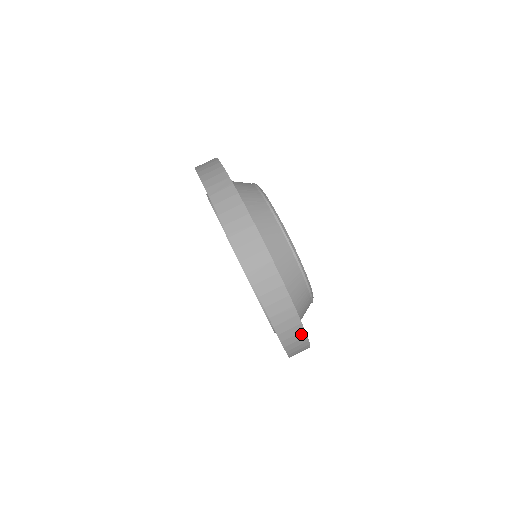
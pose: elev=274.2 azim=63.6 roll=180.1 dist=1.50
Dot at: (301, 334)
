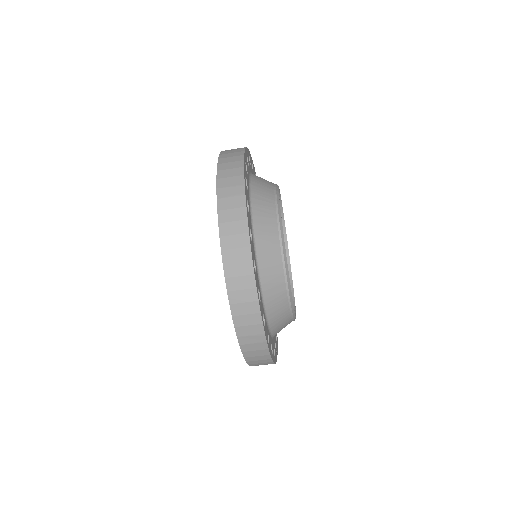
Dot at: (266, 356)
